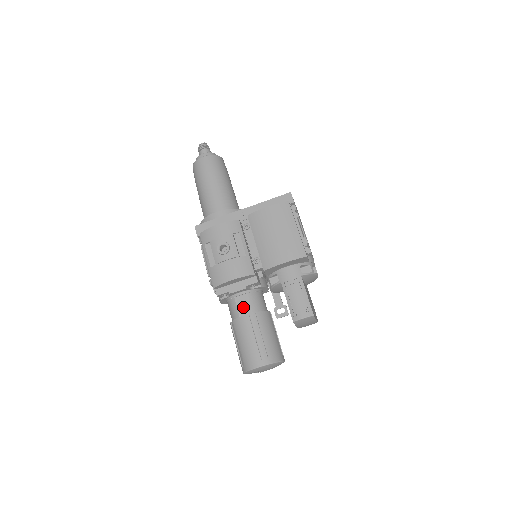
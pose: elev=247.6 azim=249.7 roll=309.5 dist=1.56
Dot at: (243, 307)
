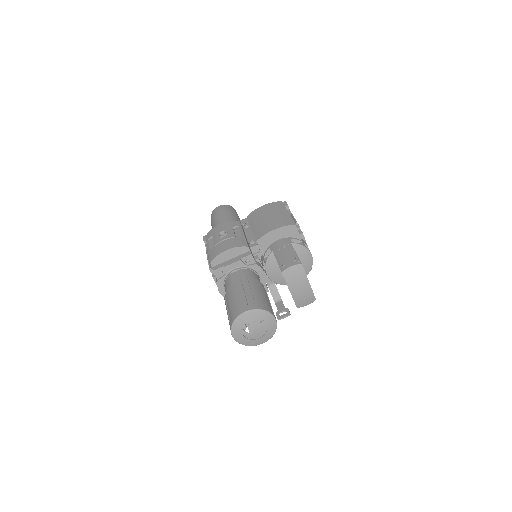
Dot at: (237, 278)
